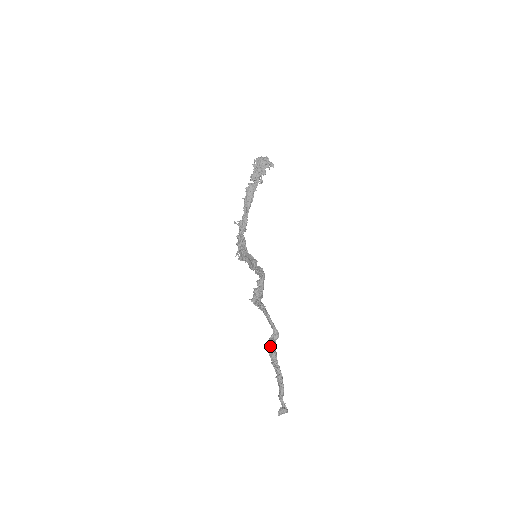
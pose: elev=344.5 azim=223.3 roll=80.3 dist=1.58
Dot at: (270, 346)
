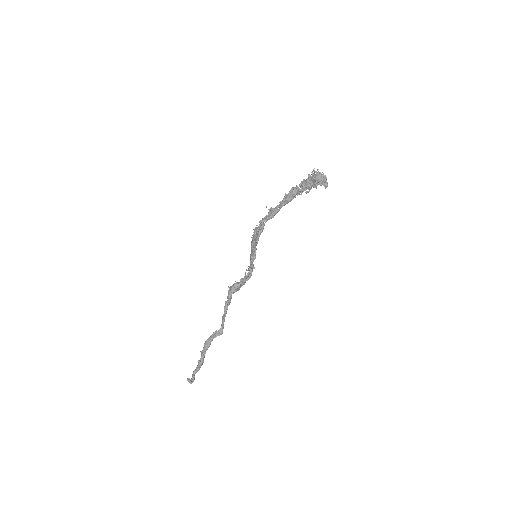
Dot at: (209, 339)
